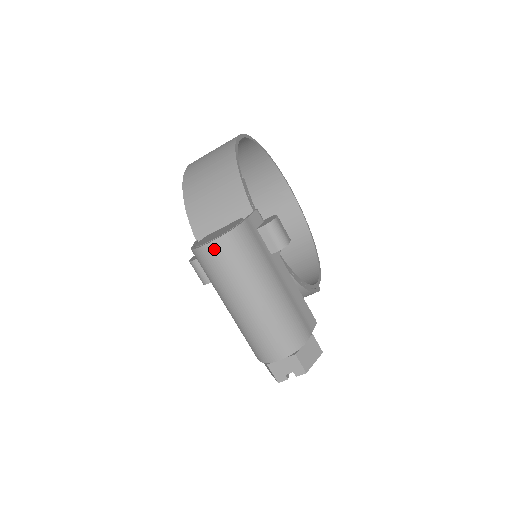
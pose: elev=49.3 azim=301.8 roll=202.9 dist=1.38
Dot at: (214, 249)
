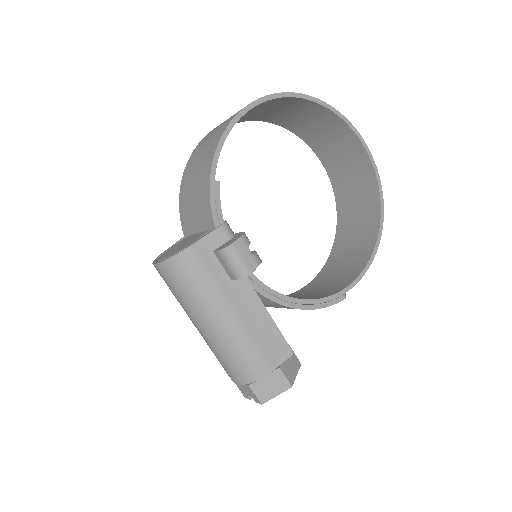
Dot at: (160, 271)
